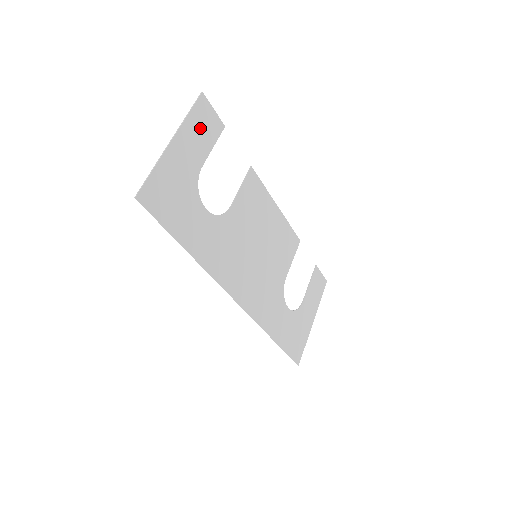
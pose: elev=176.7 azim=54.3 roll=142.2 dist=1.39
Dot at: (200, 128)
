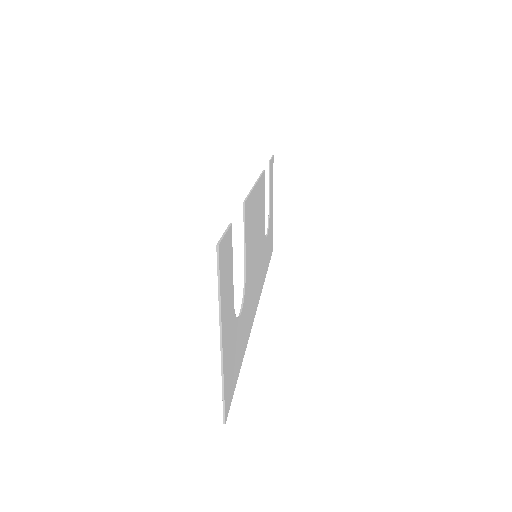
Dot at: (226, 278)
